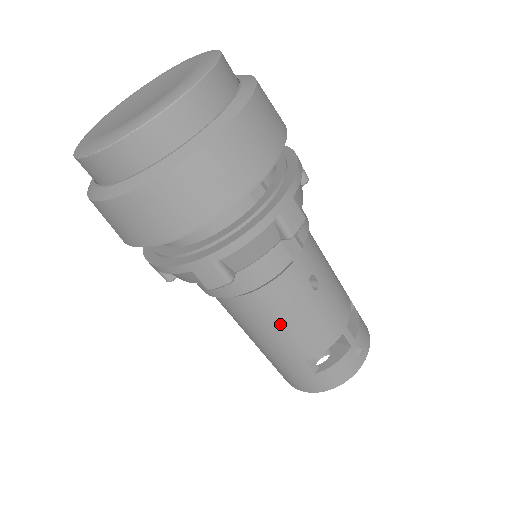
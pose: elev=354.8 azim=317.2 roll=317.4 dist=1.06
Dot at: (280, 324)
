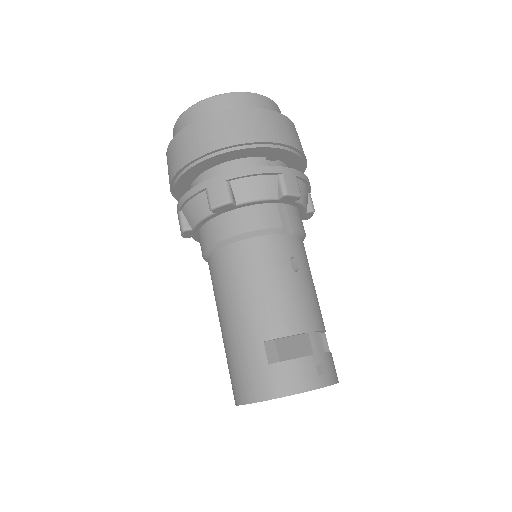
Dot at: (254, 283)
